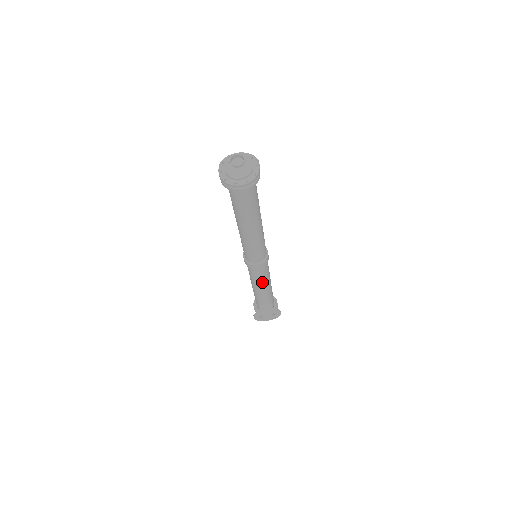
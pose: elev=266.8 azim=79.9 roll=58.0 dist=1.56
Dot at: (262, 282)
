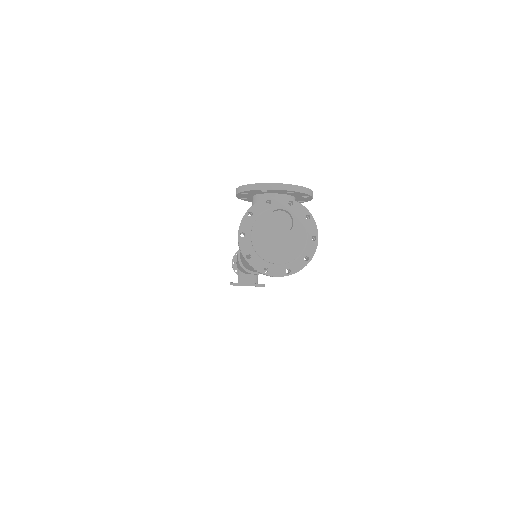
Dot at: occluded
